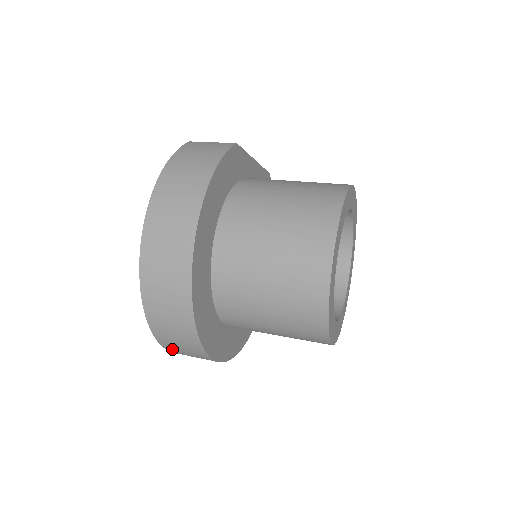
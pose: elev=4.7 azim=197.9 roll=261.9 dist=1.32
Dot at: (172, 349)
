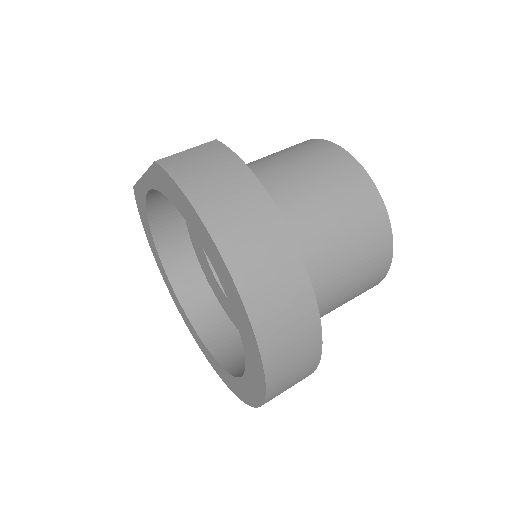
Dot at: occluded
